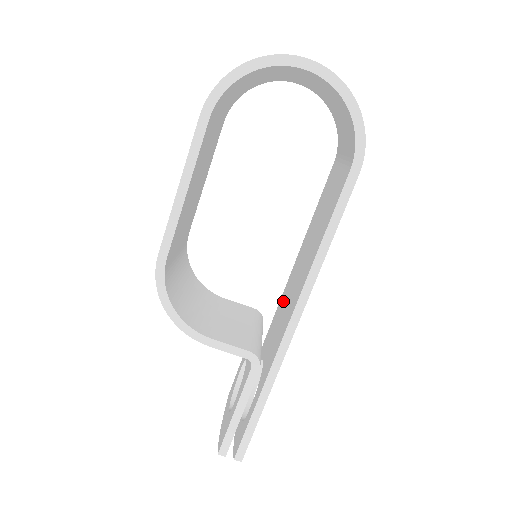
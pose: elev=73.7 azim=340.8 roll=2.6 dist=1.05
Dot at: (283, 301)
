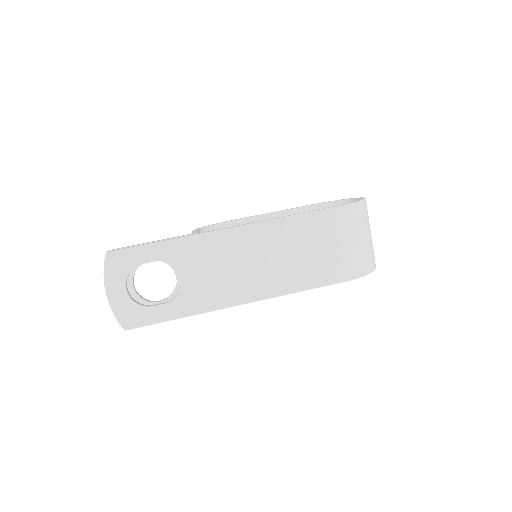
Dot at: occluded
